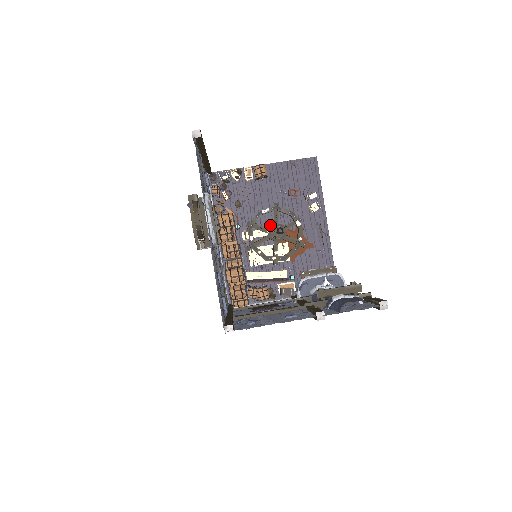
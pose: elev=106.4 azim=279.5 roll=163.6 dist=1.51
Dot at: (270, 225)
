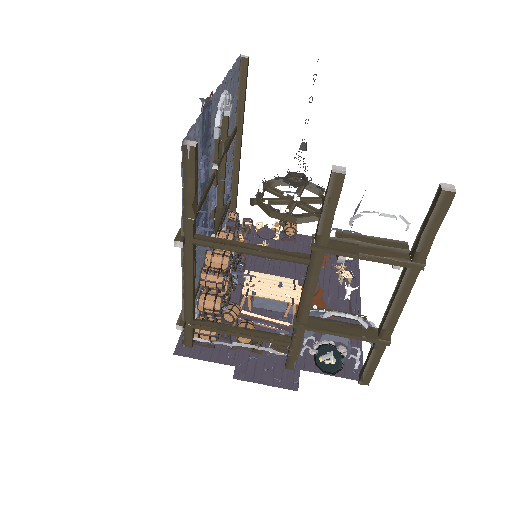
Dot at: occluded
